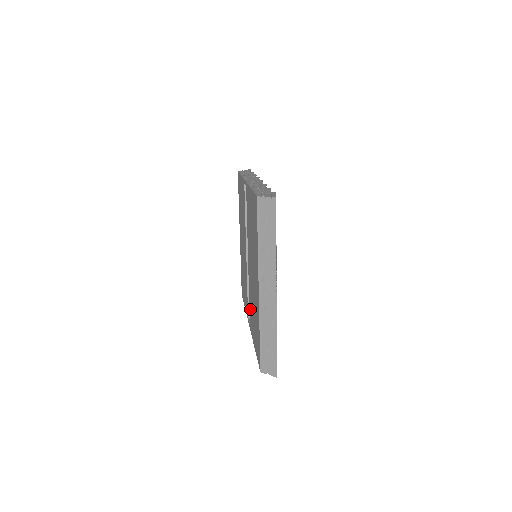
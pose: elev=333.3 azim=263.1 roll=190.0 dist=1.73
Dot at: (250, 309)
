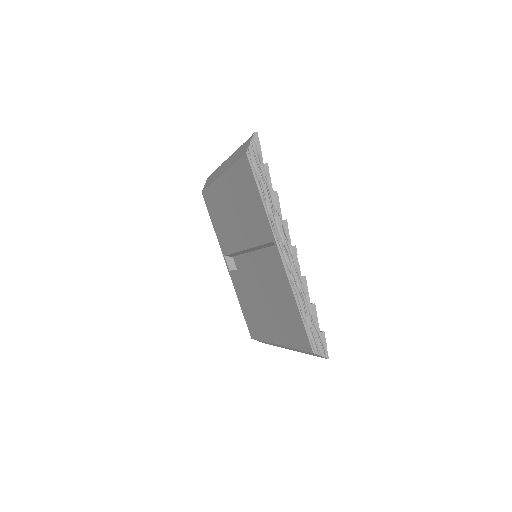
Dot at: (238, 279)
